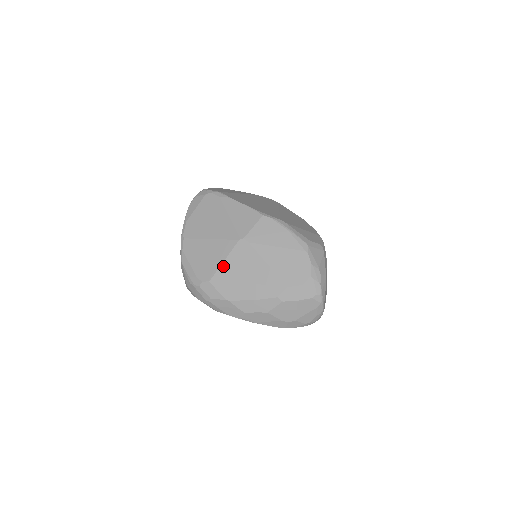
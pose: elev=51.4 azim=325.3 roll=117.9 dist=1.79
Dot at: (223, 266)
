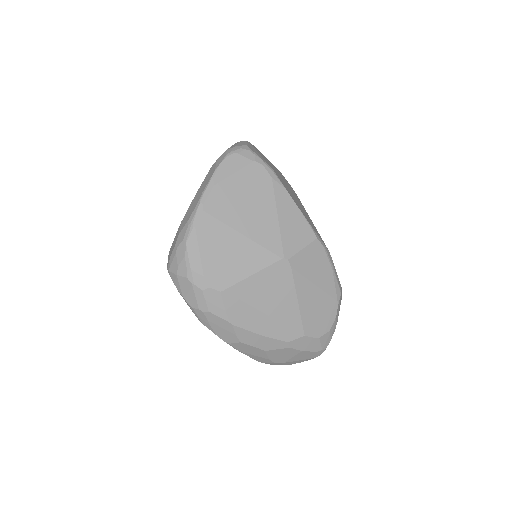
Dot at: (247, 281)
